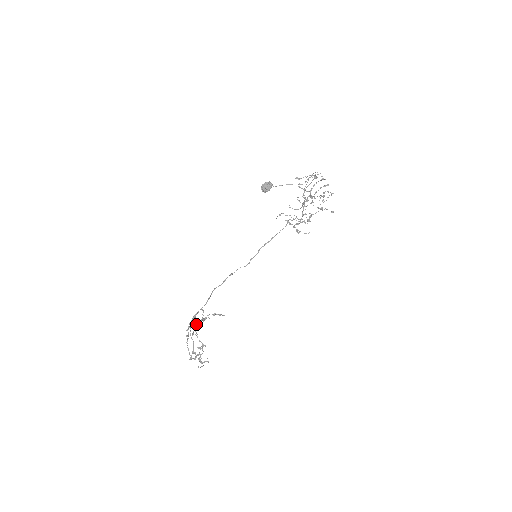
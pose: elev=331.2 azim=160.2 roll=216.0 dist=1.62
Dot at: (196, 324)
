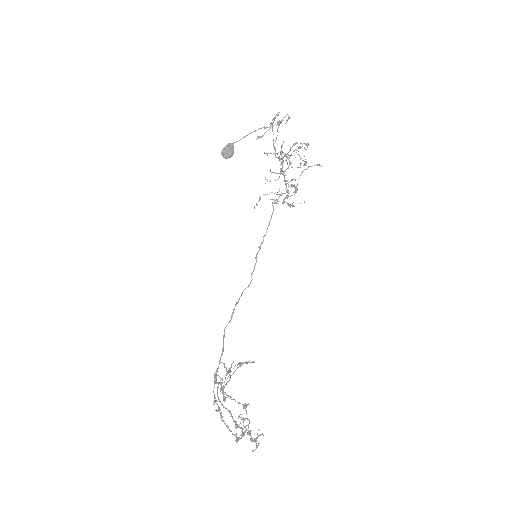
Dot at: (222, 386)
